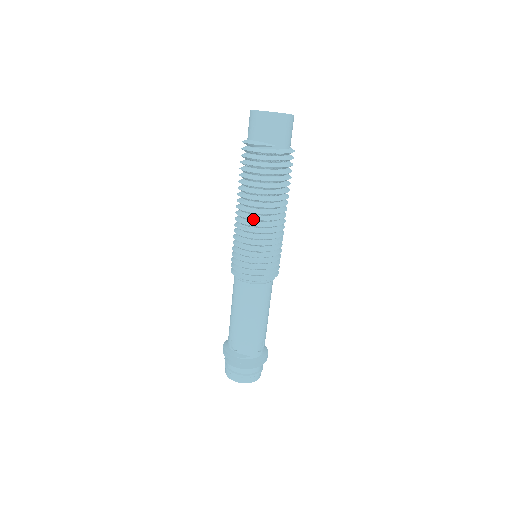
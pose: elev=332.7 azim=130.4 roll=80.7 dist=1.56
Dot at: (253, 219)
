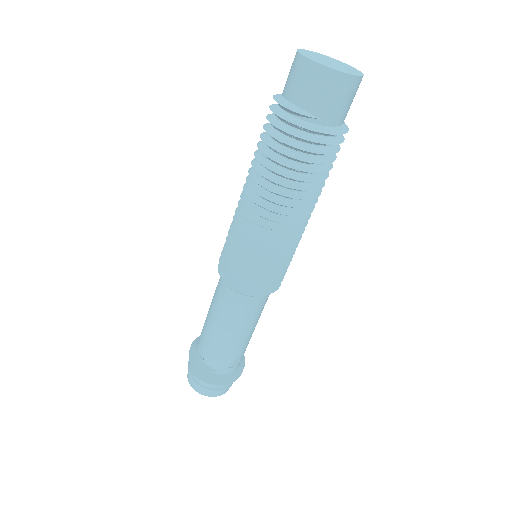
Dot at: (258, 214)
